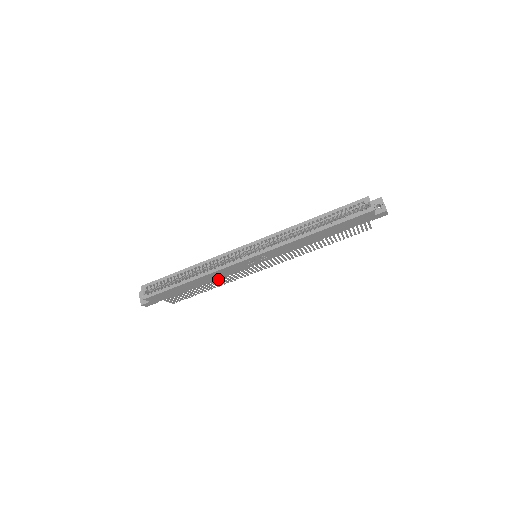
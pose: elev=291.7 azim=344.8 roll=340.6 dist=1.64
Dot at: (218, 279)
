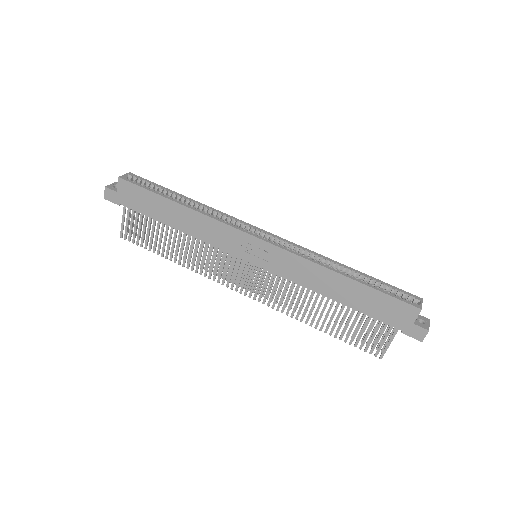
Dot at: occluded
